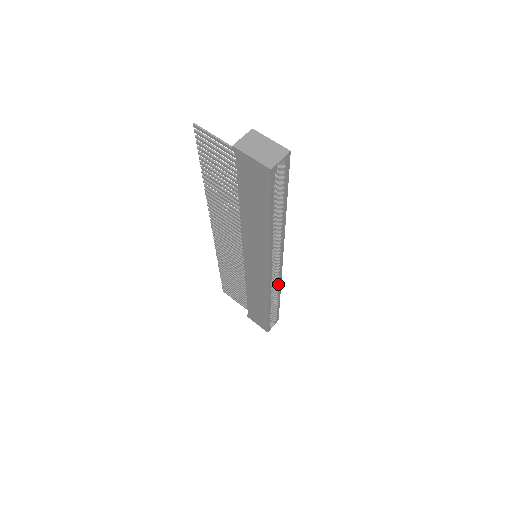
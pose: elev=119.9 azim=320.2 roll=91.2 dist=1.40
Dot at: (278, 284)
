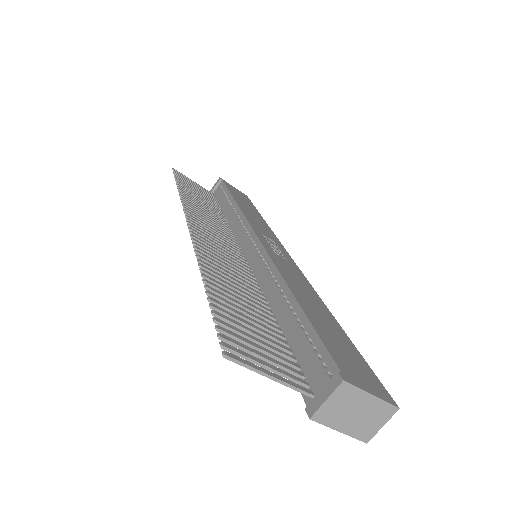
Dot at: occluded
